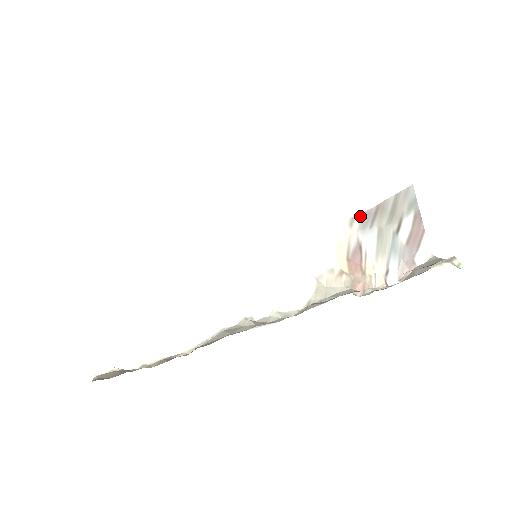
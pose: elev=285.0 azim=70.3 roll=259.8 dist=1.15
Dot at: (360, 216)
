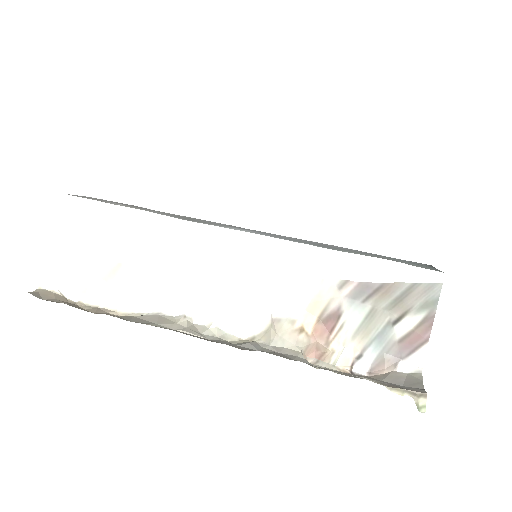
Dot at: (355, 284)
